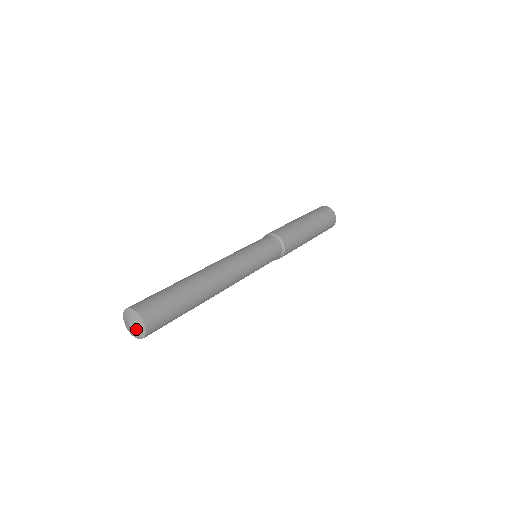
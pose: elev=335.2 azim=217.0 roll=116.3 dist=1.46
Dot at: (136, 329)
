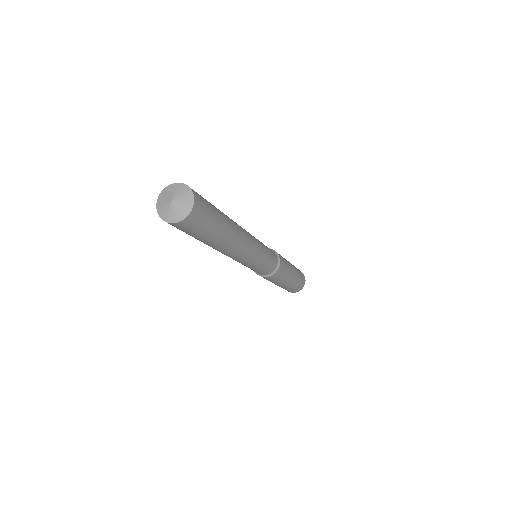
Dot at: (180, 198)
